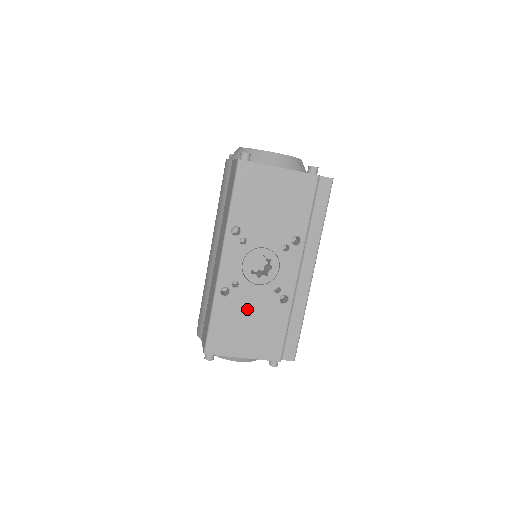
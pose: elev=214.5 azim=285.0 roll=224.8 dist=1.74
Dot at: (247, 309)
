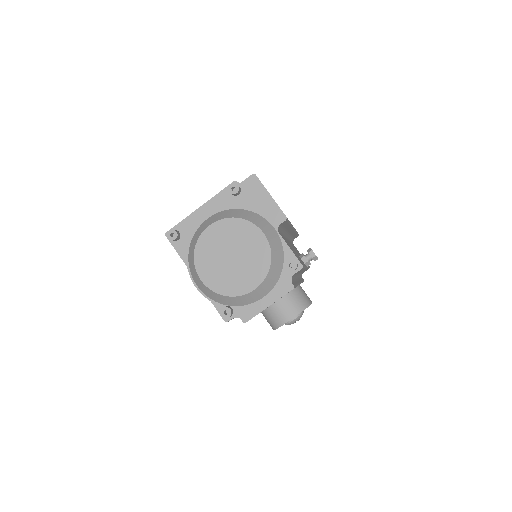
Dot at: occluded
